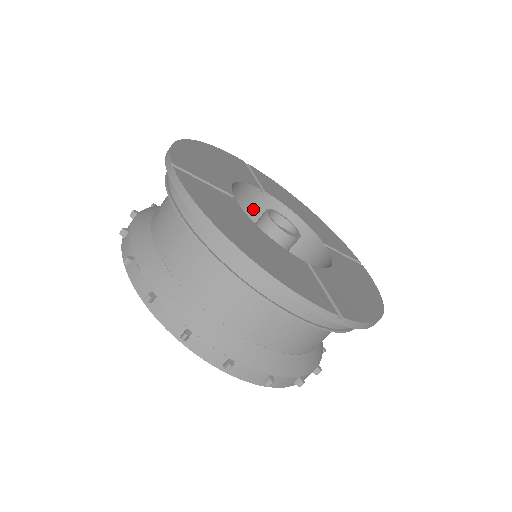
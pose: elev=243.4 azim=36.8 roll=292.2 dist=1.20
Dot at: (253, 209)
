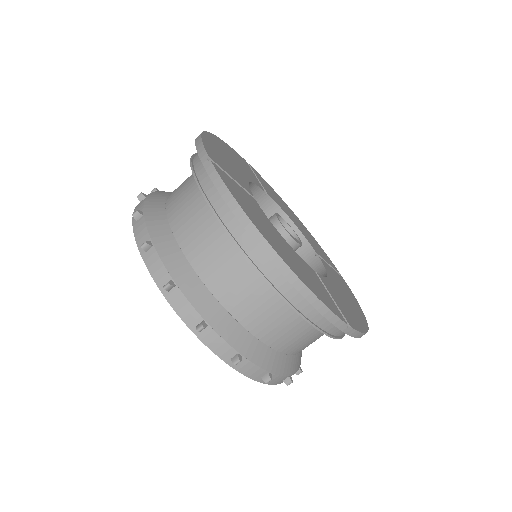
Dot at: occluded
